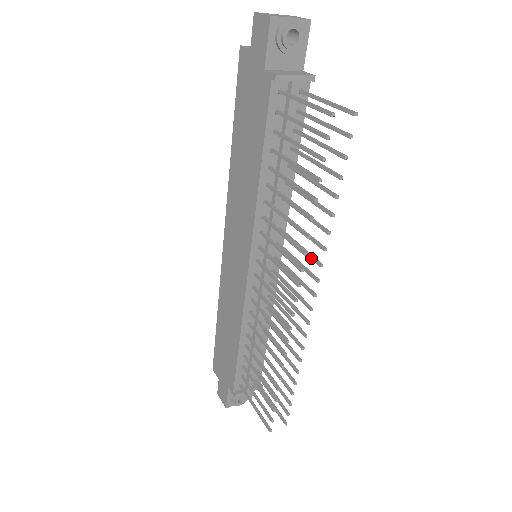
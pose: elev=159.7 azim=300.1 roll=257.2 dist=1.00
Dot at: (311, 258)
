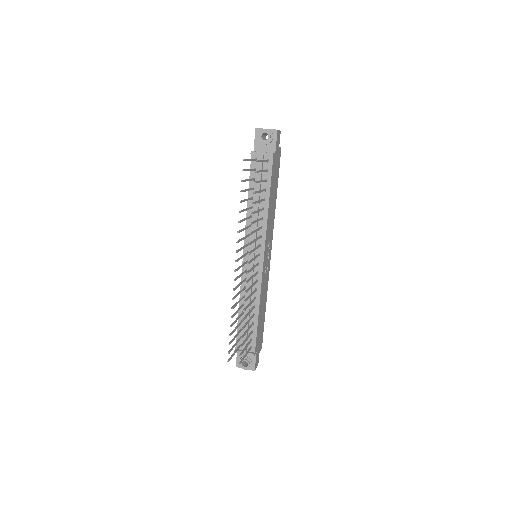
Dot at: (251, 242)
